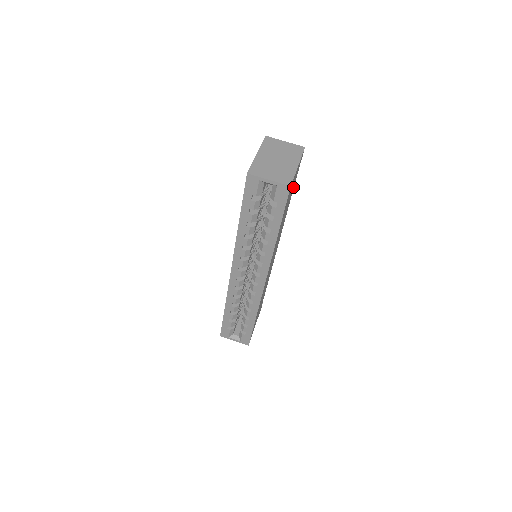
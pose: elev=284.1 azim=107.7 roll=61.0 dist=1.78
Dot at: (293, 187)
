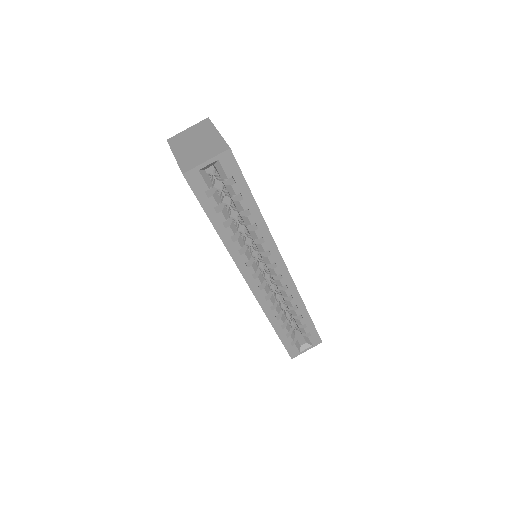
Dot at: occluded
